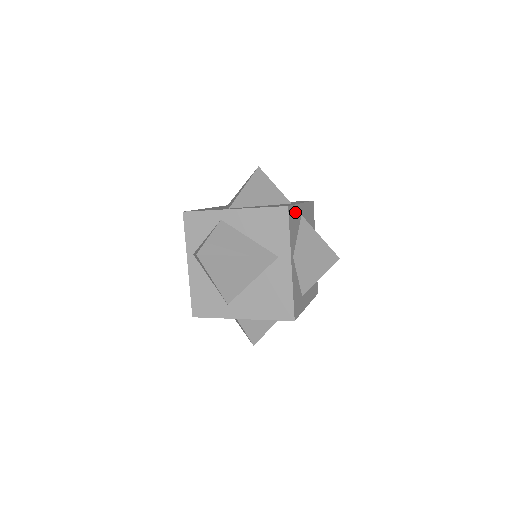
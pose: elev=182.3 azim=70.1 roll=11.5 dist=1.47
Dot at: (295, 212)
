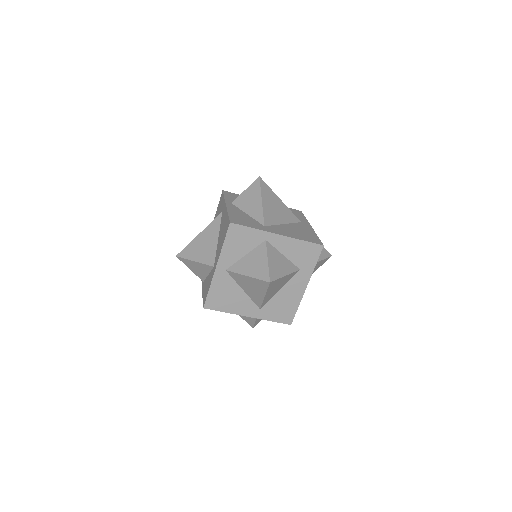
Dot at: occluded
